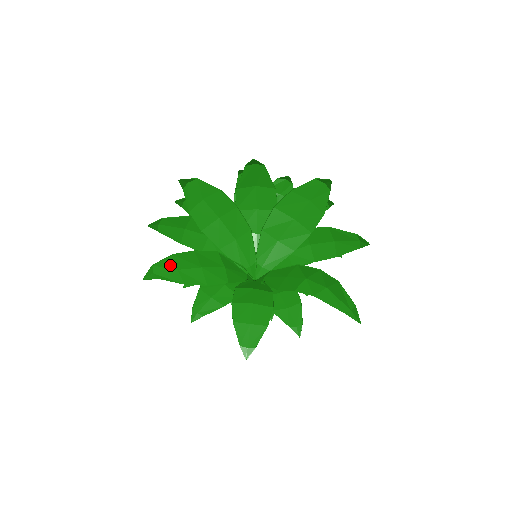
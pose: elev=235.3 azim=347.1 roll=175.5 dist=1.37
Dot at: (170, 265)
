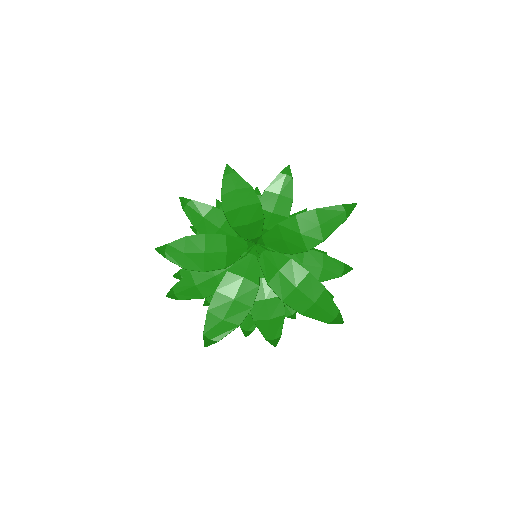
Dot at: (214, 322)
